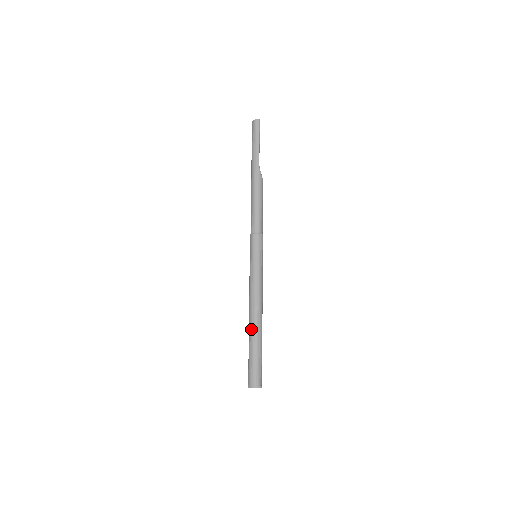
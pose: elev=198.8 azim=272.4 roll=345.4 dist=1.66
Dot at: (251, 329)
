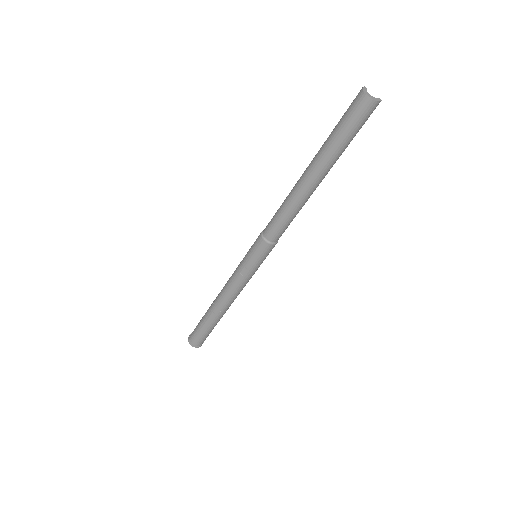
Dot at: (220, 315)
